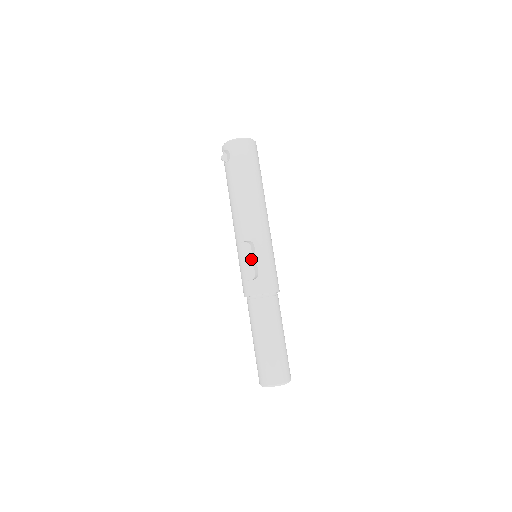
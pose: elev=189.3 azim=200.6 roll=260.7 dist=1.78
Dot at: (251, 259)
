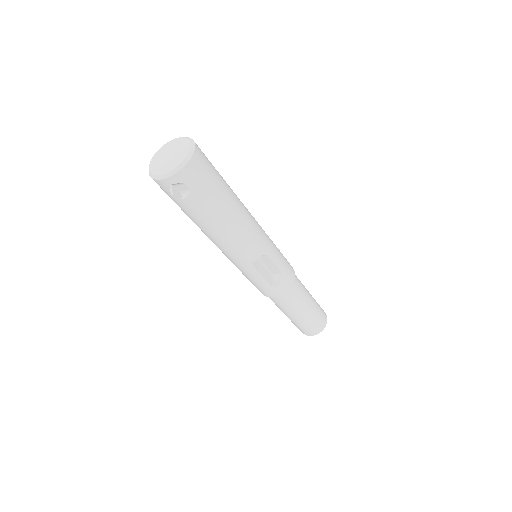
Dot at: (263, 266)
